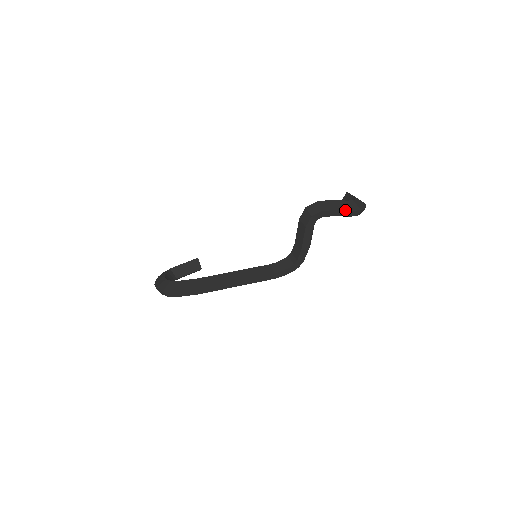
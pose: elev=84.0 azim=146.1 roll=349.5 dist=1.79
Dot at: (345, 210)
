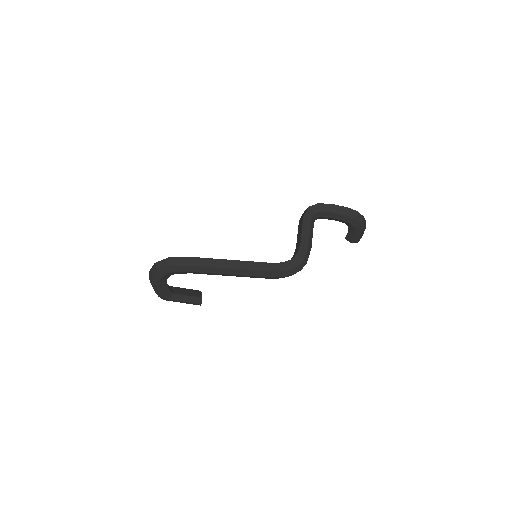
Dot at: (341, 206)
